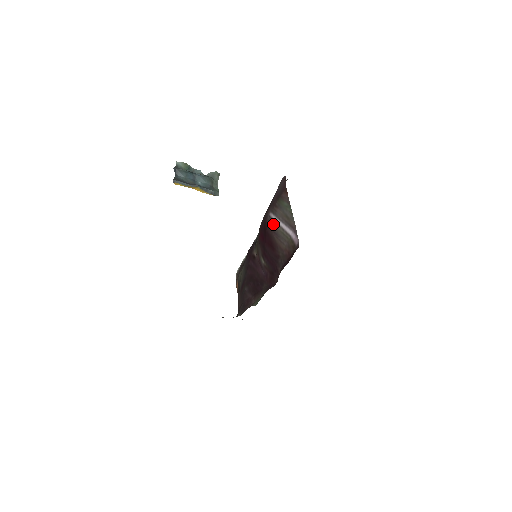
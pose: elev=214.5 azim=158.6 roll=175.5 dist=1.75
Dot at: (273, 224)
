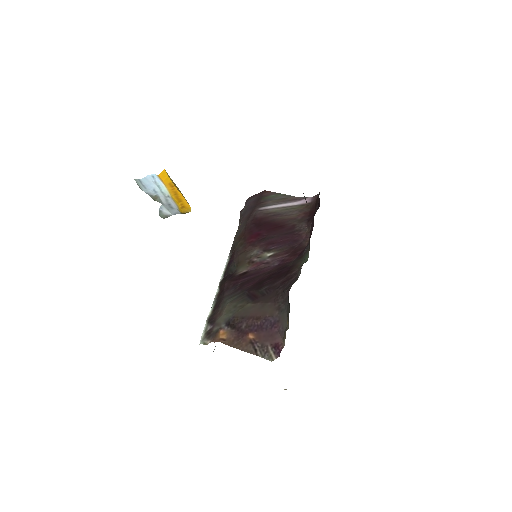
Dot at: (269, 211)
